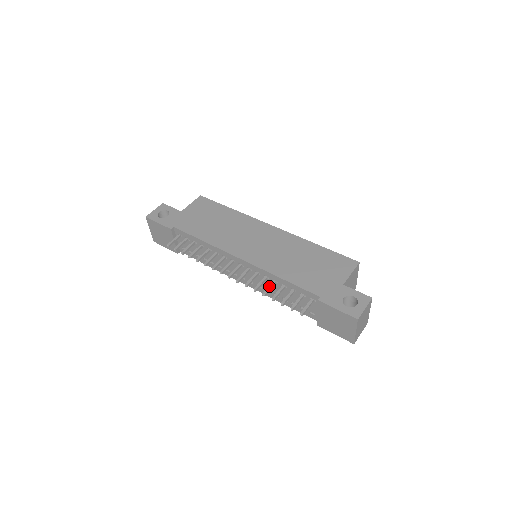
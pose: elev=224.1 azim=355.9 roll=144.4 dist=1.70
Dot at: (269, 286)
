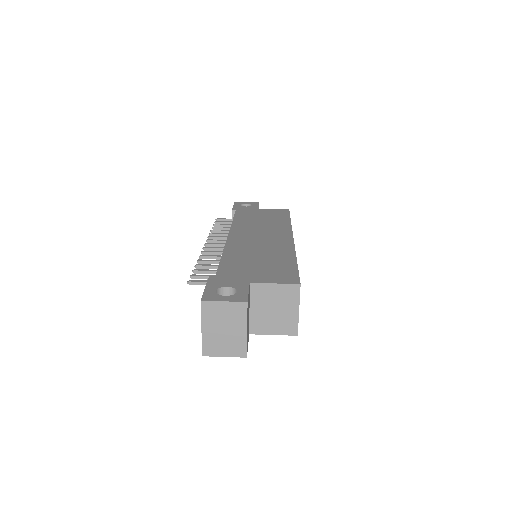
Dot at: occluded
